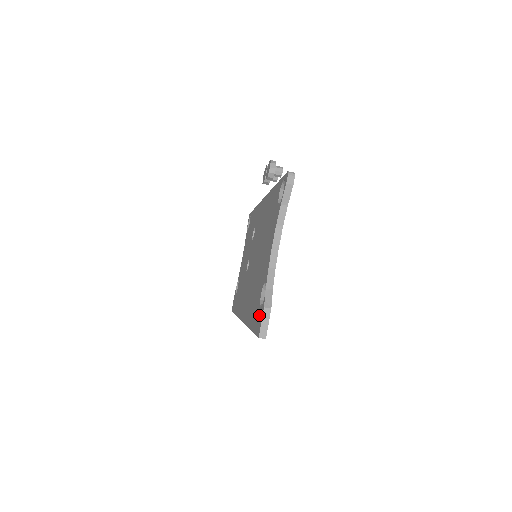
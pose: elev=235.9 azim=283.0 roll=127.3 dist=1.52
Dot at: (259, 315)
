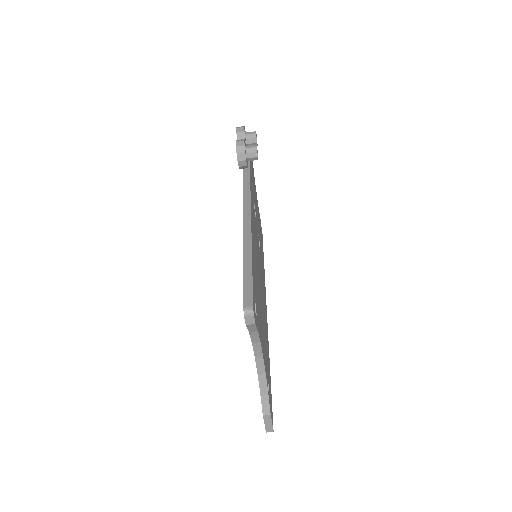
Dot at: occluded
